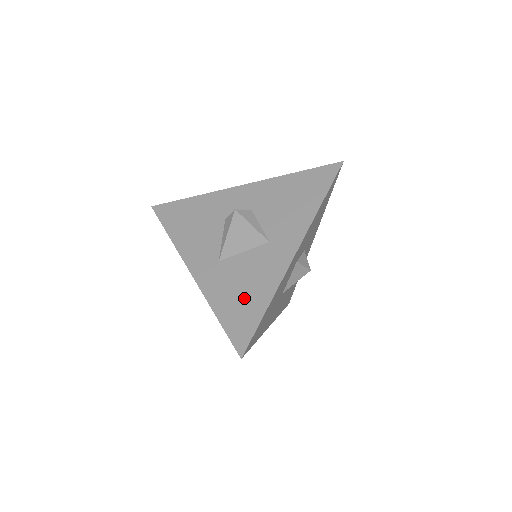
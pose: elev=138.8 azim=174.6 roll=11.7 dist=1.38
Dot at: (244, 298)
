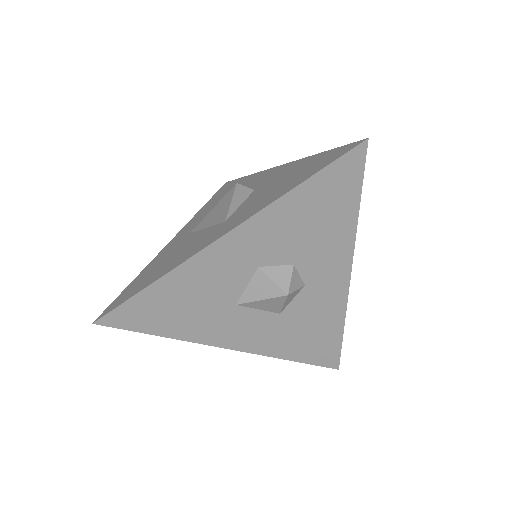
Dot at: (156, 270)
